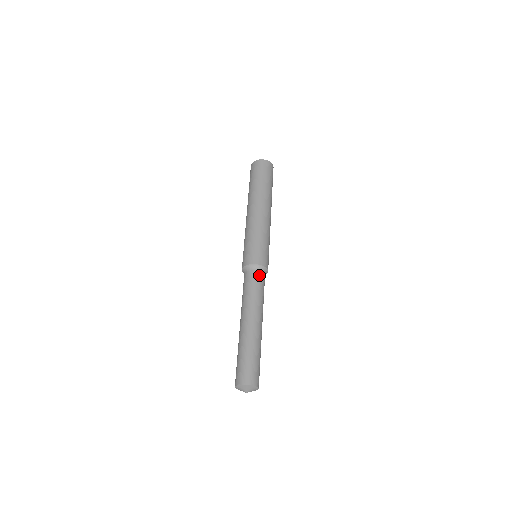
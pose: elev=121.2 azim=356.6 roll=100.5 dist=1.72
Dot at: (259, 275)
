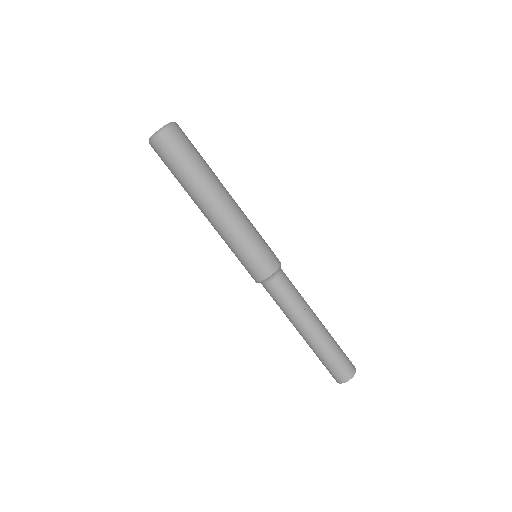
Dot at: (270, 288)
